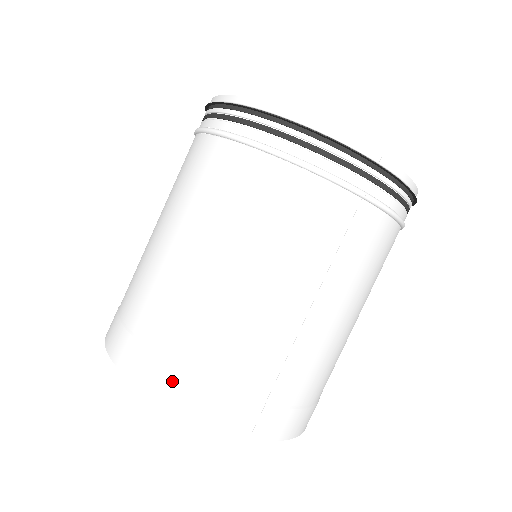
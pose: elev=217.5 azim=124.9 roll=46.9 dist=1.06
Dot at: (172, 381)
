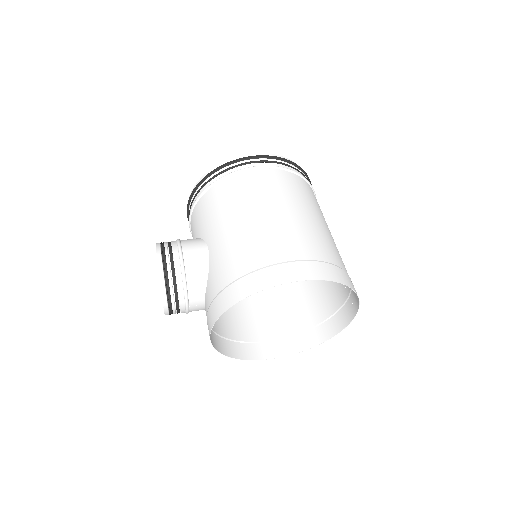
Dot at: (348, 277)
